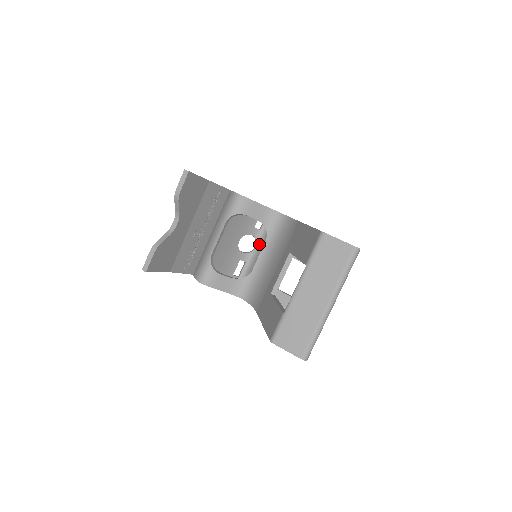
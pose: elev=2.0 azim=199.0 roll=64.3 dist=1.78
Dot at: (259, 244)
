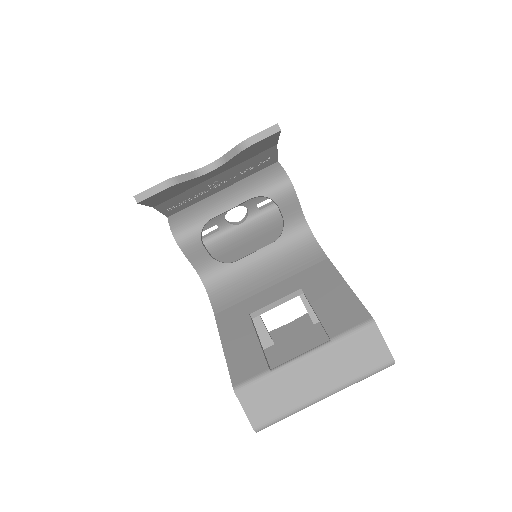
Dot at: (247, 223)
